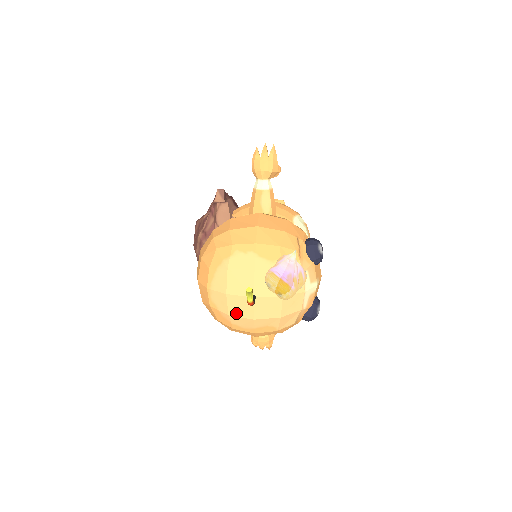
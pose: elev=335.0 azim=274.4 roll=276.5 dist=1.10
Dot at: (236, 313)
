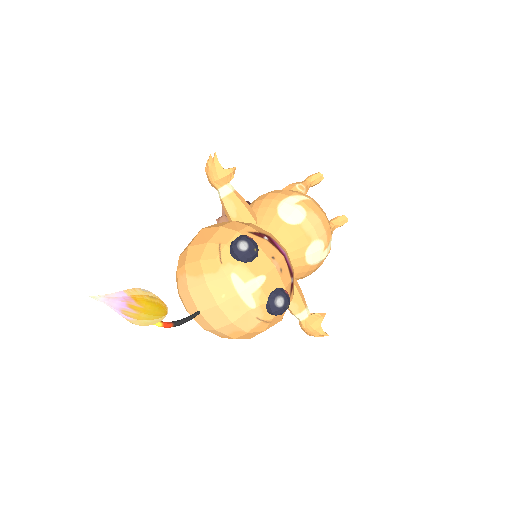
Dot at: (205, 327)
